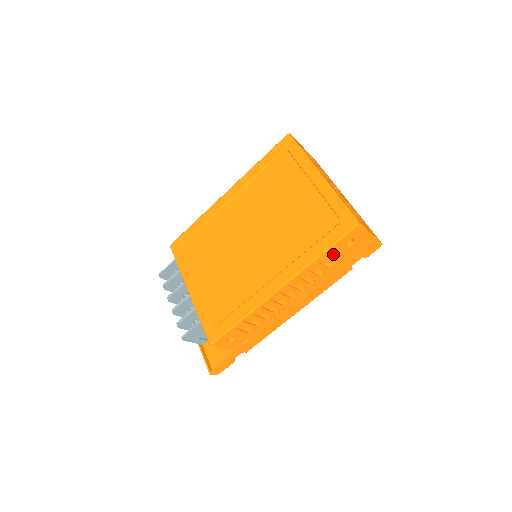
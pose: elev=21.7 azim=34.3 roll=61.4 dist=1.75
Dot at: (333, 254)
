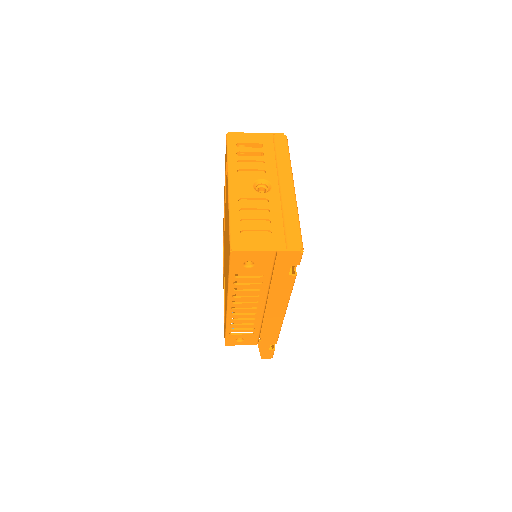
Dot at: occluded
